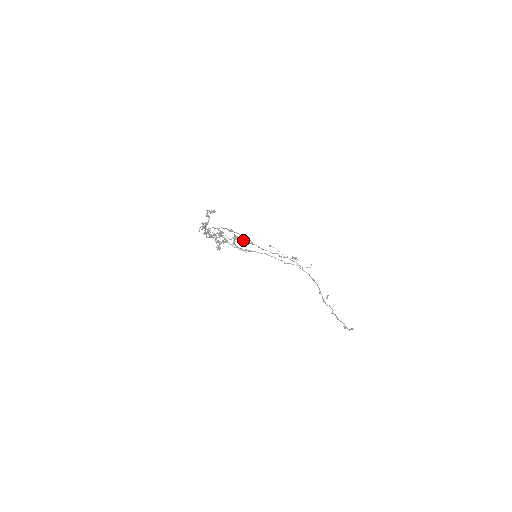
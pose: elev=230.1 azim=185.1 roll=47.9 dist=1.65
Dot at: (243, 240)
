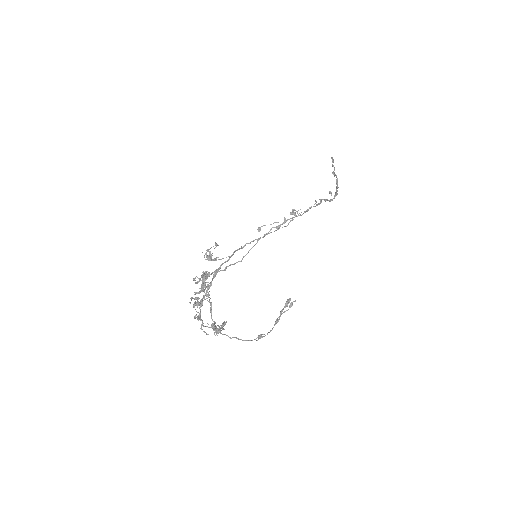
Dot at: occluded
